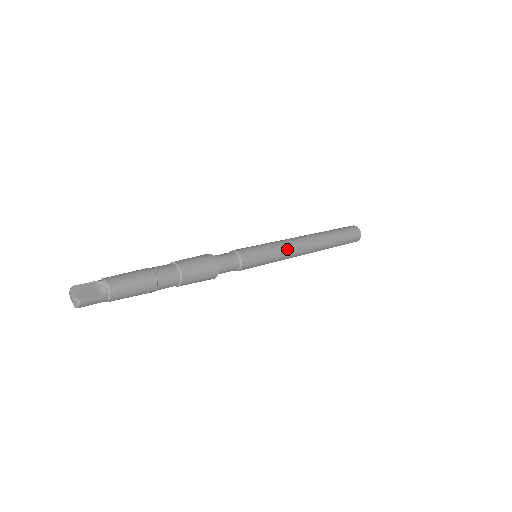
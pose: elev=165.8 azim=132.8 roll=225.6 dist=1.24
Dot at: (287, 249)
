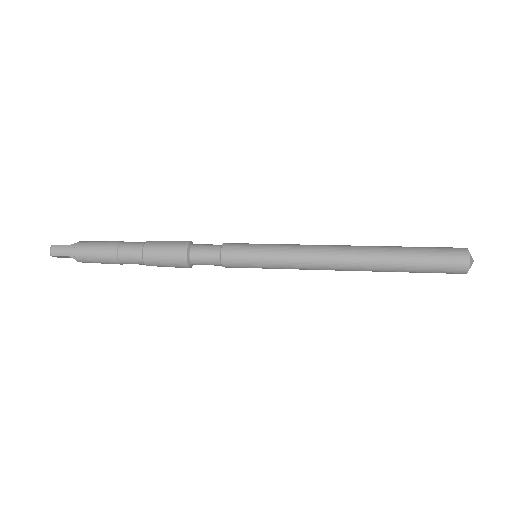
Dot at: (298, 246)
